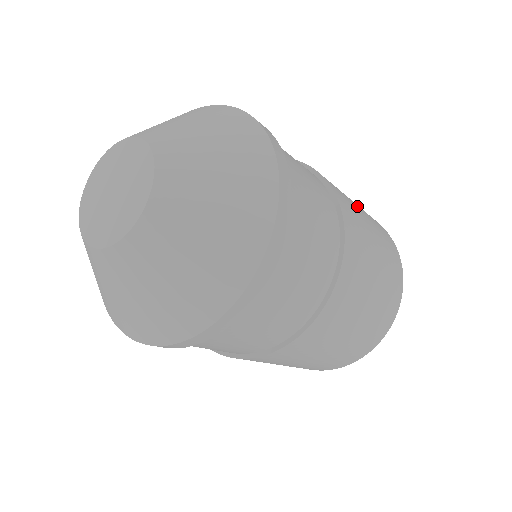
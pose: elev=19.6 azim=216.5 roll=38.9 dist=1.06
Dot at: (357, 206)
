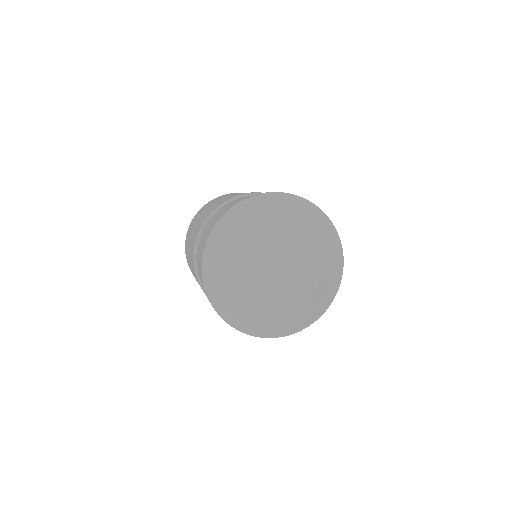
Dot at: occluded
